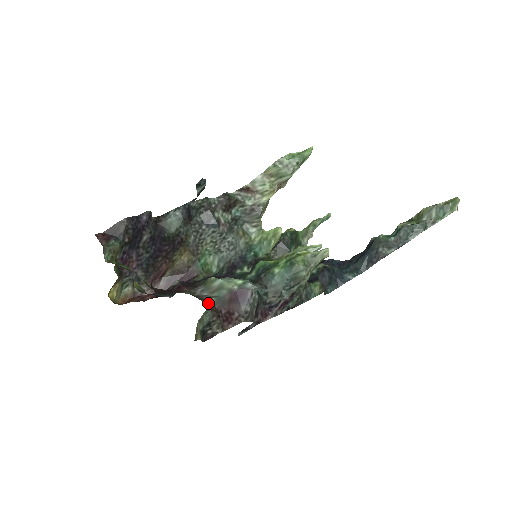
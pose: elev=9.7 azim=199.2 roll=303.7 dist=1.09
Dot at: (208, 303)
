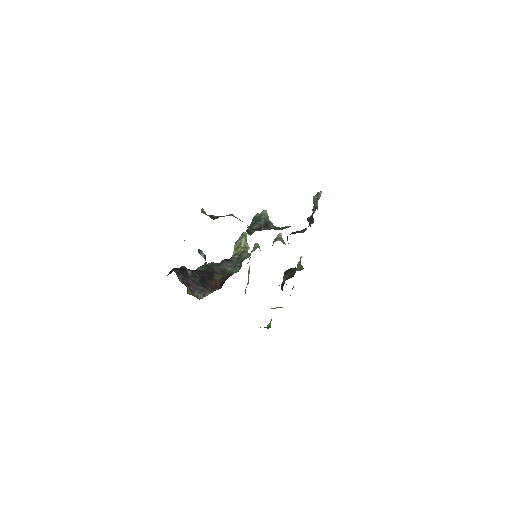
Dot at: occluded
